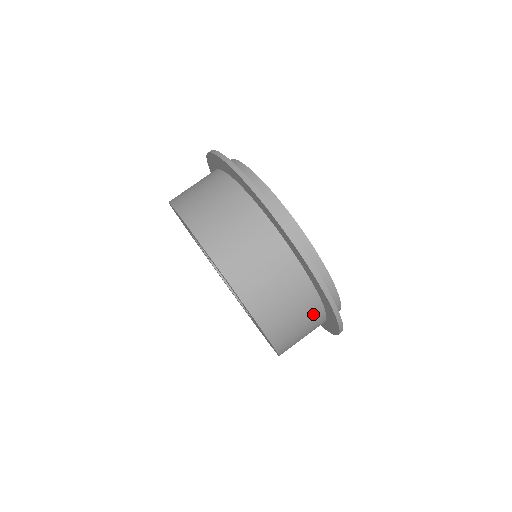
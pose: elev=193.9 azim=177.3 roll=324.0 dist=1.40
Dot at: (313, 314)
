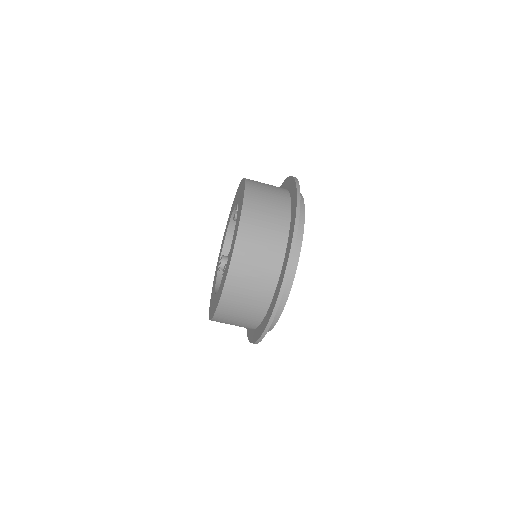
Dot at: occluded
